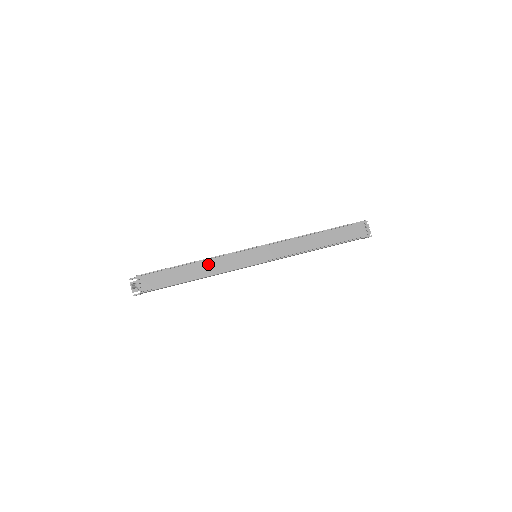
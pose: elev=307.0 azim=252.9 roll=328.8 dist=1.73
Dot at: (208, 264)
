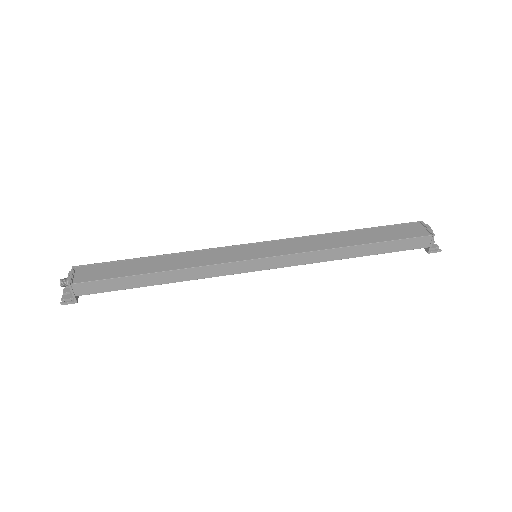
Dot at: (181, 258)
